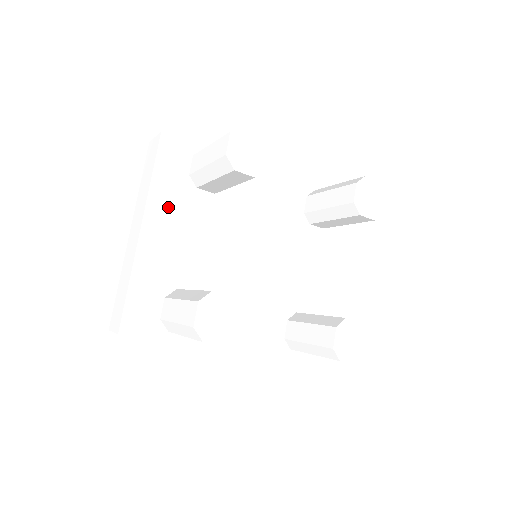
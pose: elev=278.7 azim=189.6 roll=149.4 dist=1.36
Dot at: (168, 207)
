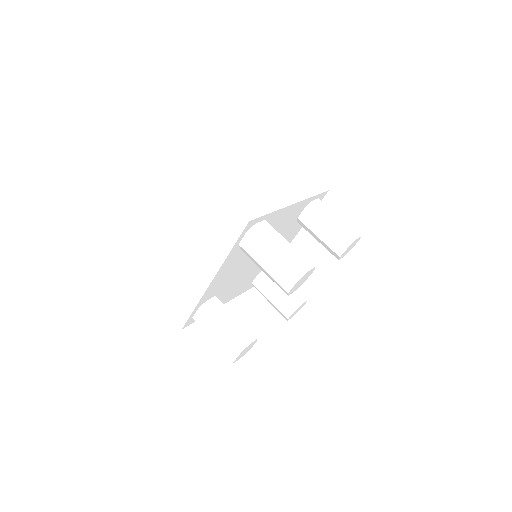
Dot at: (217, 268)
